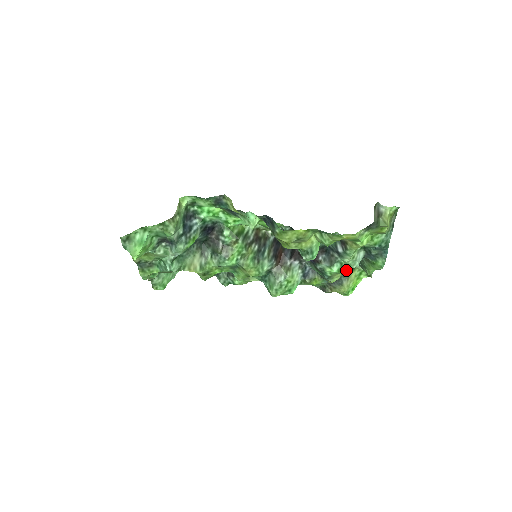
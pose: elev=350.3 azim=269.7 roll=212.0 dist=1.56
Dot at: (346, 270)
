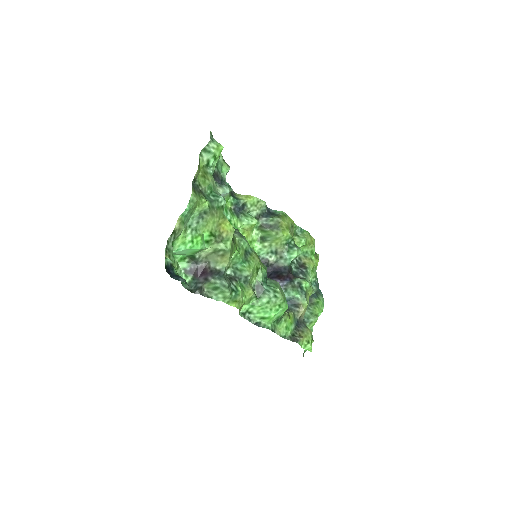
Dot at: (312, 289)
